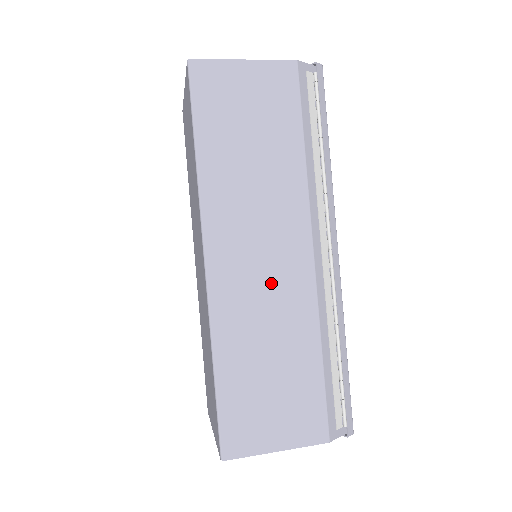
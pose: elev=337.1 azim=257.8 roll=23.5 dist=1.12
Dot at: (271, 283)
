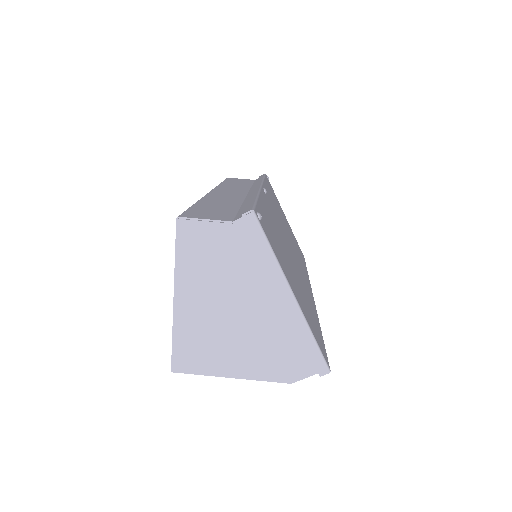
Dot at: occluded
